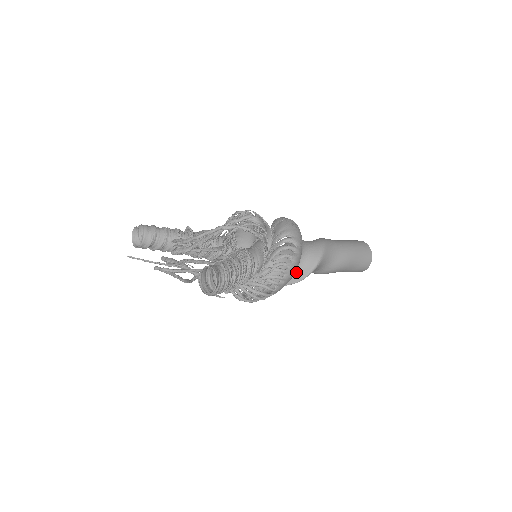
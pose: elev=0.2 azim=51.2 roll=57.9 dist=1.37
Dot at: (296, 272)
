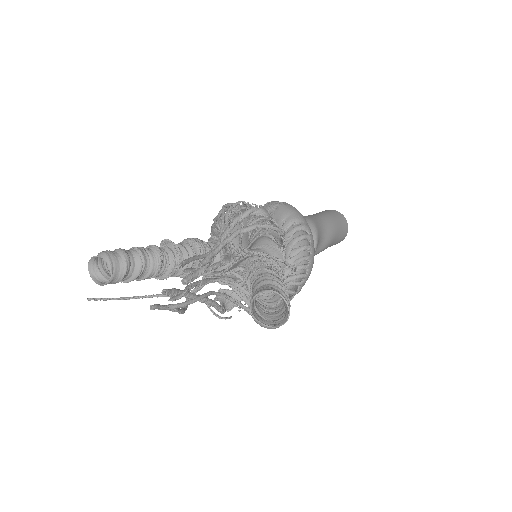
Dot at: occluded
